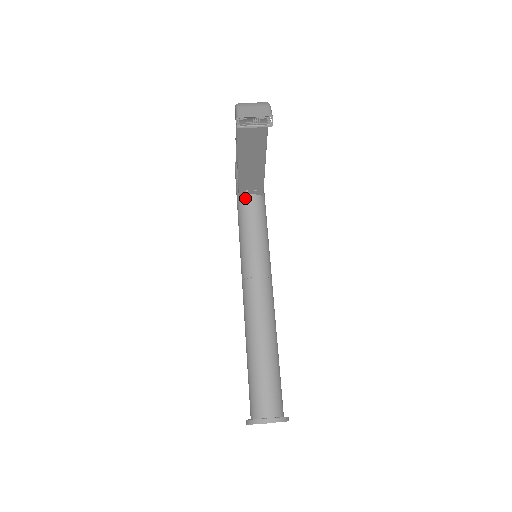
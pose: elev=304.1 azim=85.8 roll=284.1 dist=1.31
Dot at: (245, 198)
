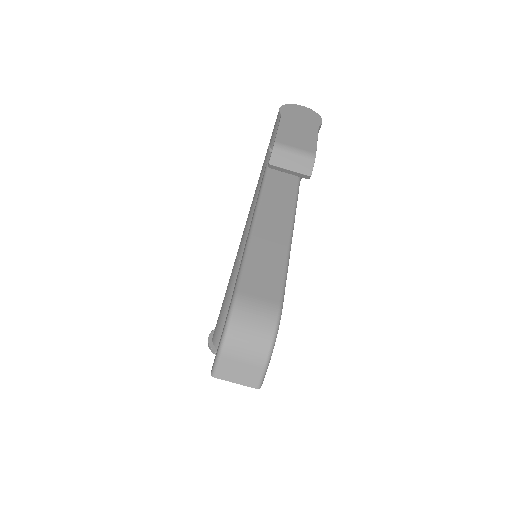
Dot at: occluded
